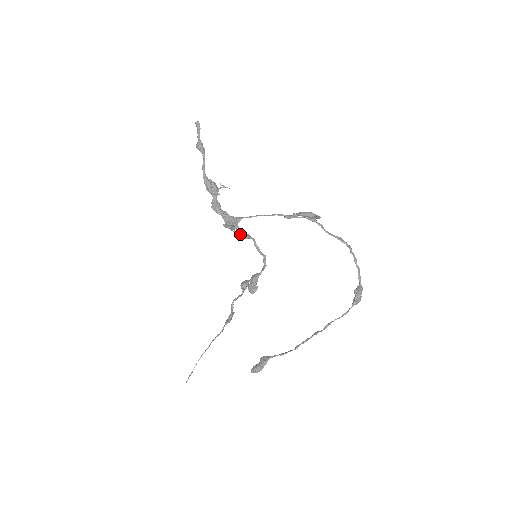
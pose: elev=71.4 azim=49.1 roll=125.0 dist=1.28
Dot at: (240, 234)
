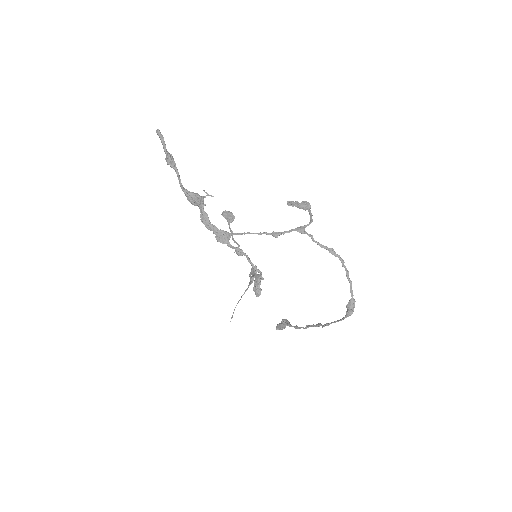
Dot at: occluded
